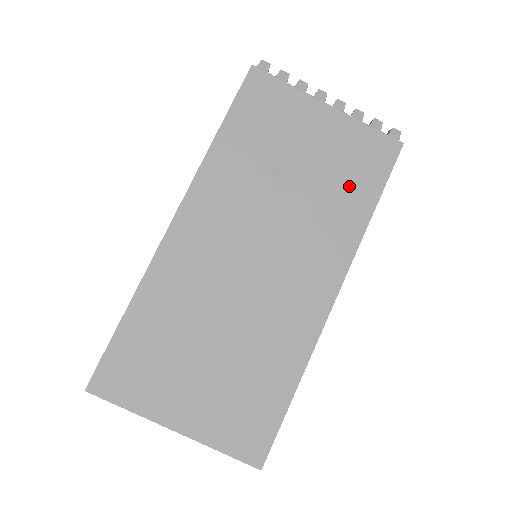
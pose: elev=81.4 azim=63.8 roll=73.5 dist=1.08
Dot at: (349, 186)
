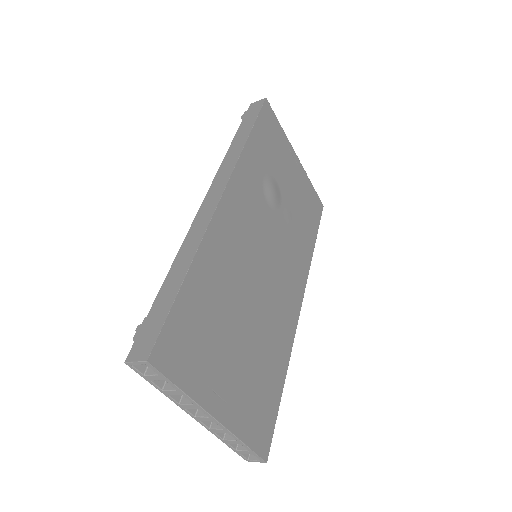
Dot at: (305, 222)
